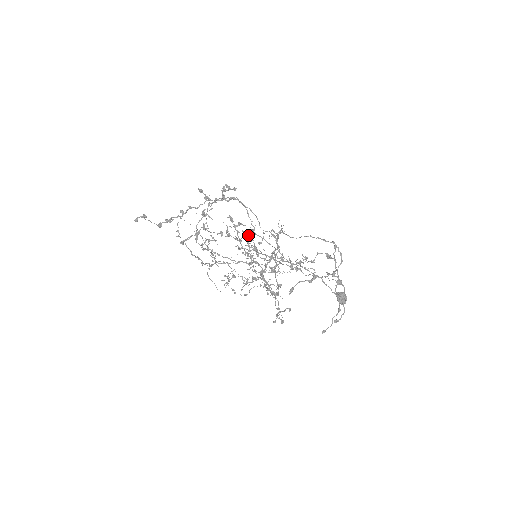
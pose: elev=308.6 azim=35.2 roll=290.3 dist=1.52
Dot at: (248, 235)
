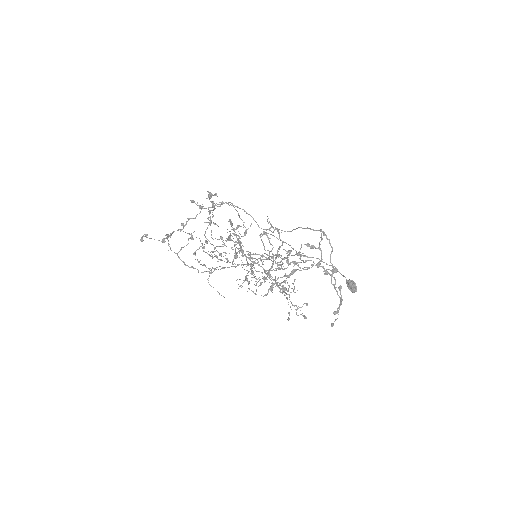
Dot at: occluded
